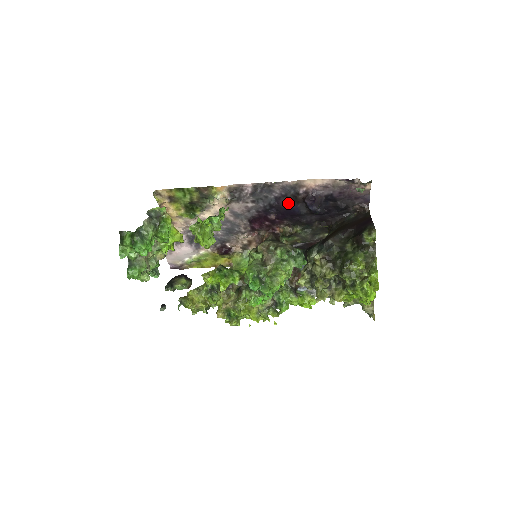
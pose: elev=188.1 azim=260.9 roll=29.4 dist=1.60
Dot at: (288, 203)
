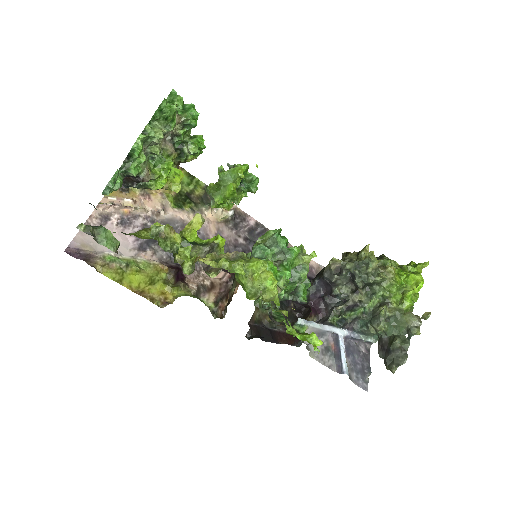
Dot at: occluded
